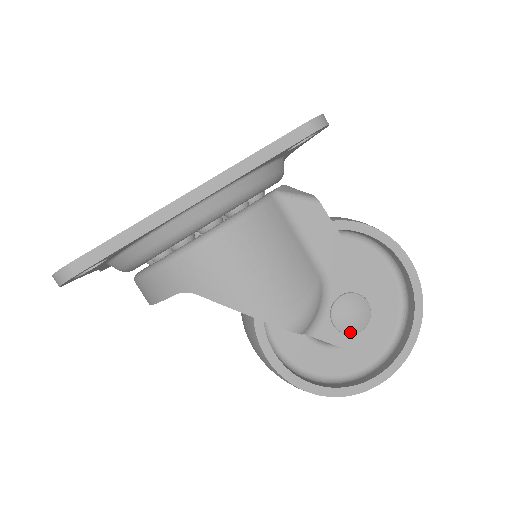
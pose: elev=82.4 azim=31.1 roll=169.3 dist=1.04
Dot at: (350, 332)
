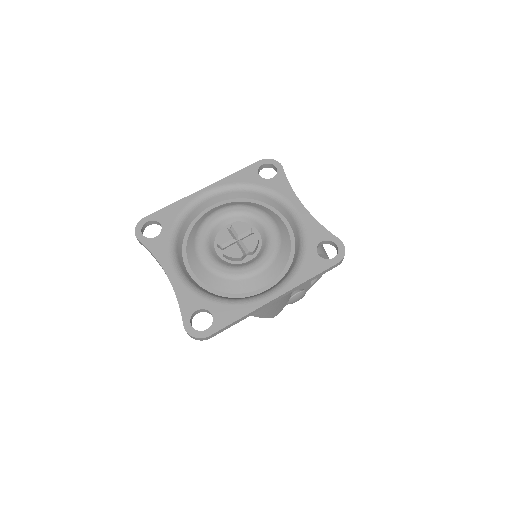
Dot at: occluded
